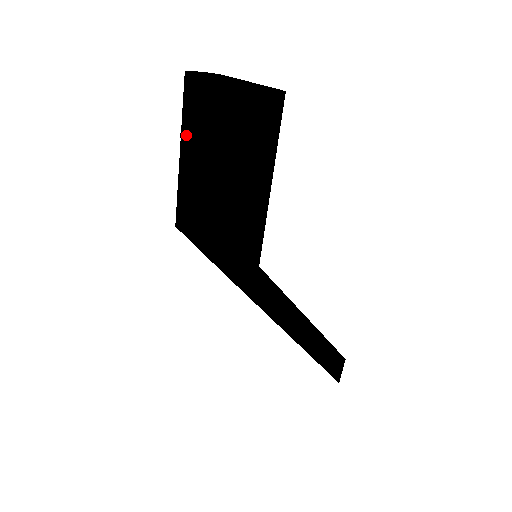
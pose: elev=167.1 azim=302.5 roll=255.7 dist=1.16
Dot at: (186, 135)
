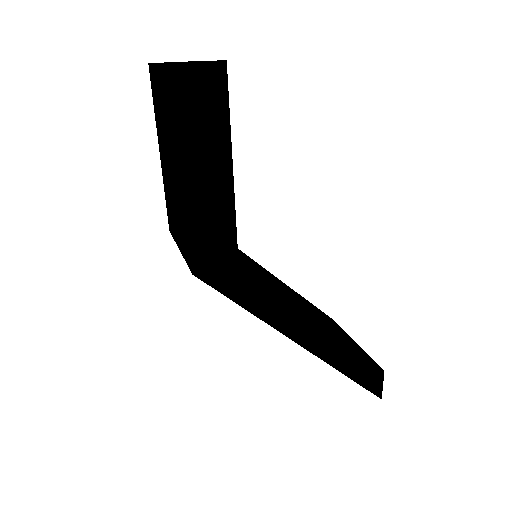
Dot at: (158, 131)
